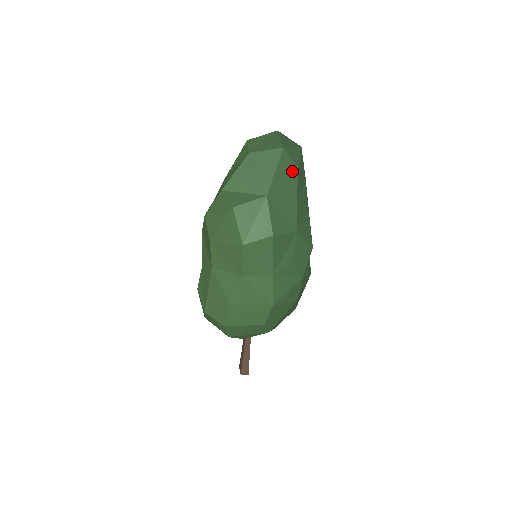
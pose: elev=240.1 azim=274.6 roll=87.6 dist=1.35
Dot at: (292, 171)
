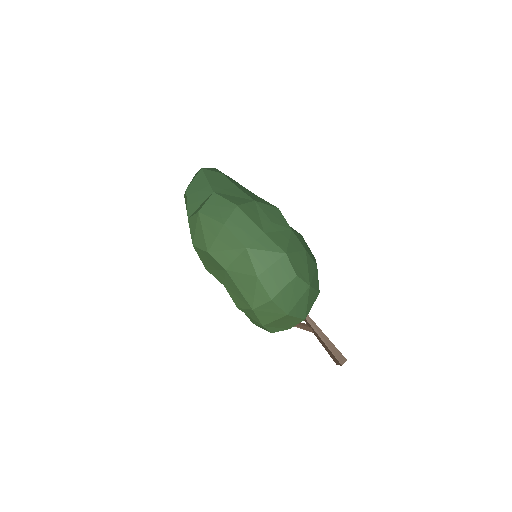
Dot at: (219, 176)
